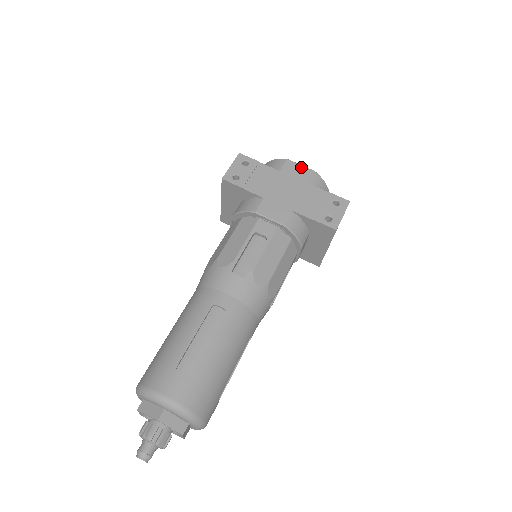
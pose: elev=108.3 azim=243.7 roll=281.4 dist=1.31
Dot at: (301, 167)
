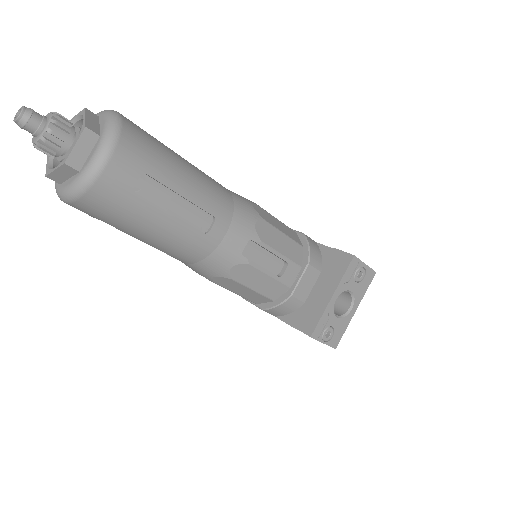
Dot at: occluded
